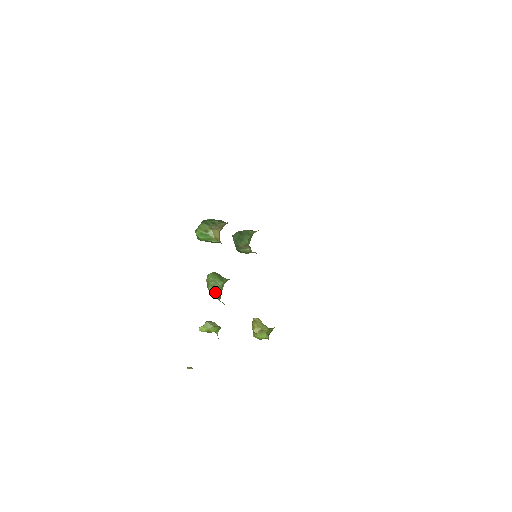
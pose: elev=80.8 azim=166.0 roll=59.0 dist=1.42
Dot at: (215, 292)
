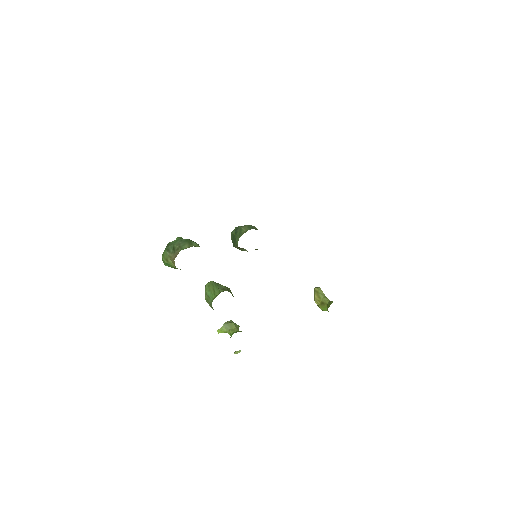
Dot at: (211, 306)
